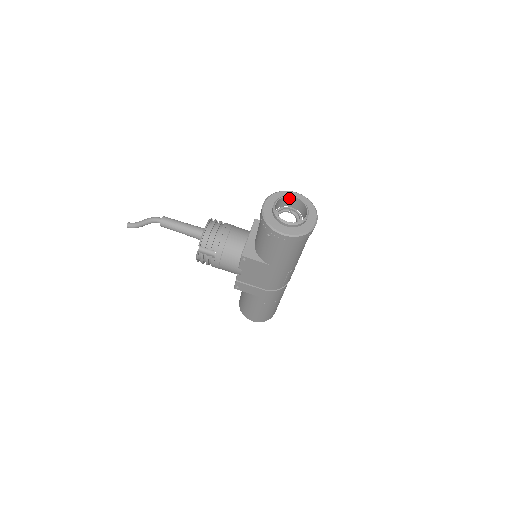
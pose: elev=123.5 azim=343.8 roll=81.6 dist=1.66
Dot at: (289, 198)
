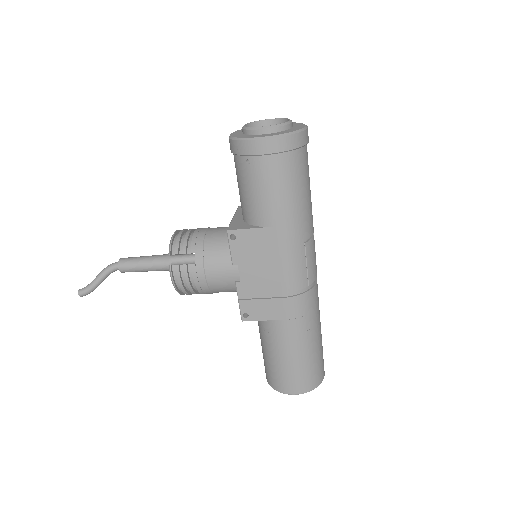
Dot at: (262, 125)
